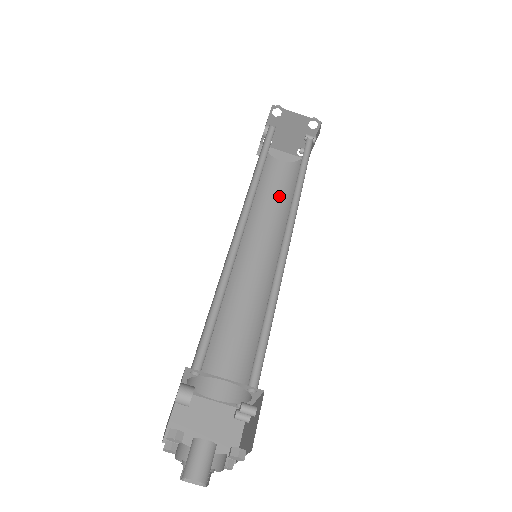
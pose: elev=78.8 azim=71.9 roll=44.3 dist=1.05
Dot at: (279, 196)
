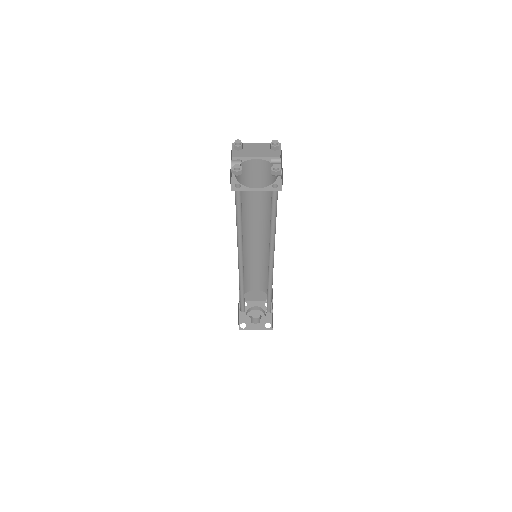
Dot at: (263, 194)
